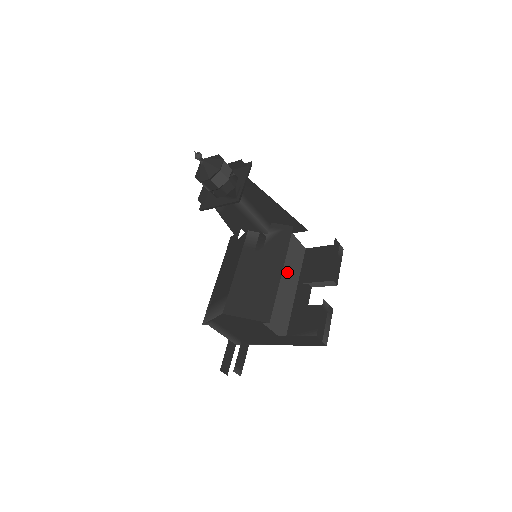
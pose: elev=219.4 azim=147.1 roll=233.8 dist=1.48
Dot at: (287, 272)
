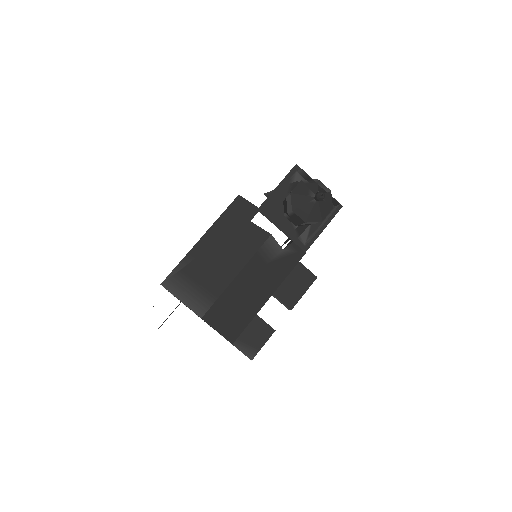
Dot at: occluded
